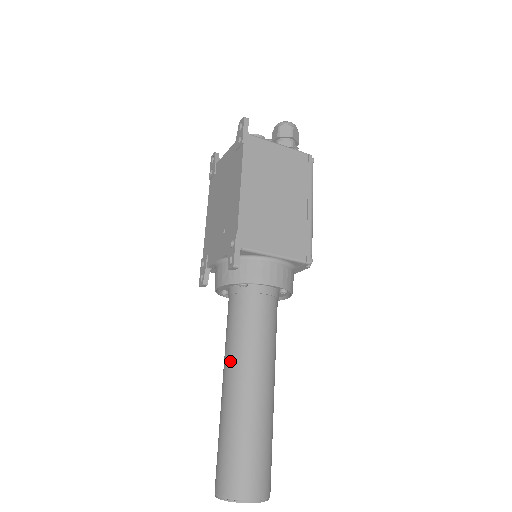
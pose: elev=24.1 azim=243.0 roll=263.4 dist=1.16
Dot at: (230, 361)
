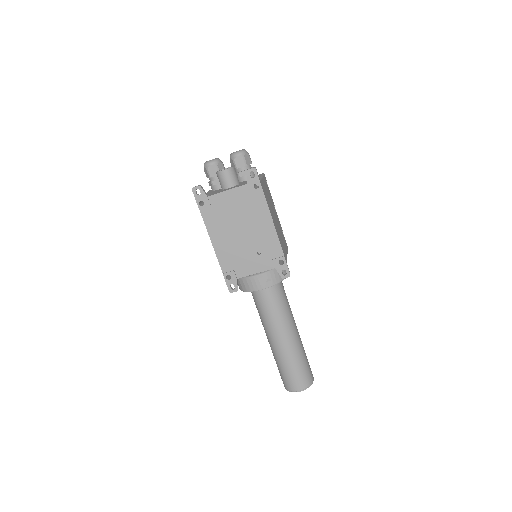
Dot at: (282, 326)
